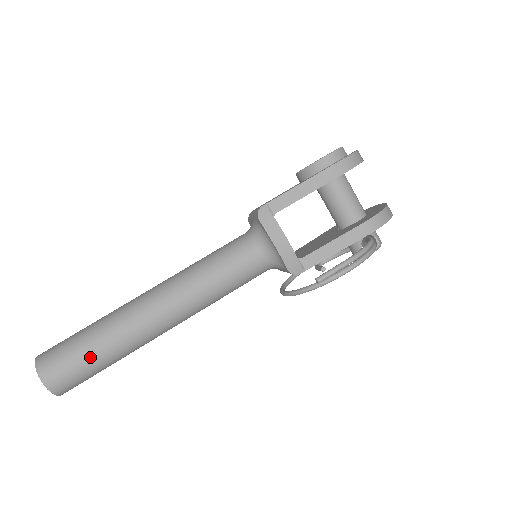
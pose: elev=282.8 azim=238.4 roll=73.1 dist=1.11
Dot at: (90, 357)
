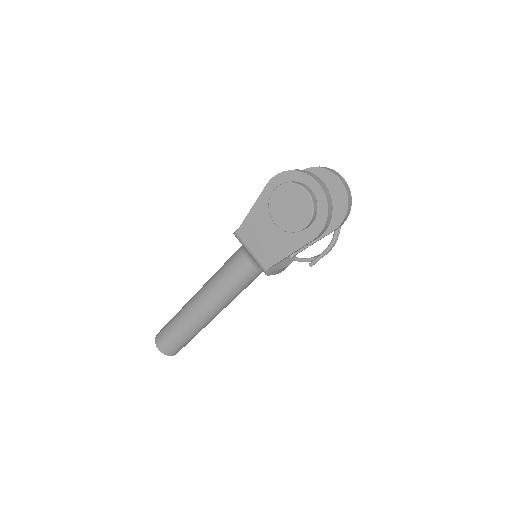
Dot at: occluded
